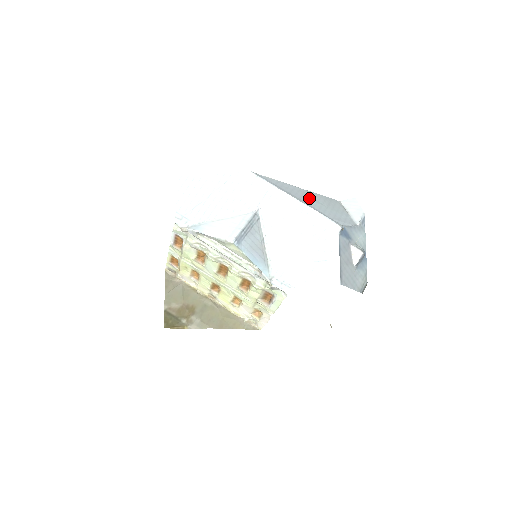
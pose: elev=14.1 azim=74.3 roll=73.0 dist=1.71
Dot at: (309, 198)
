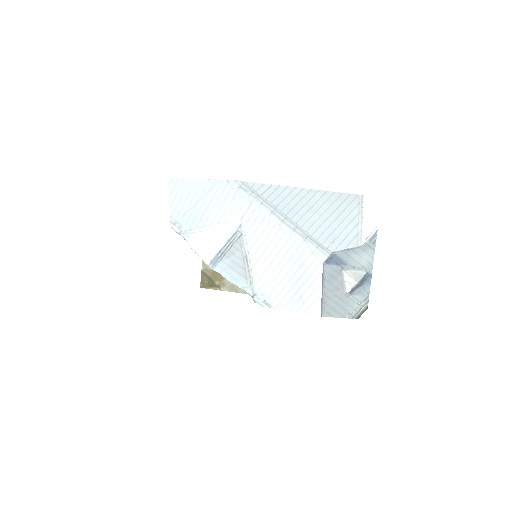
Dot at: (305, 208)
